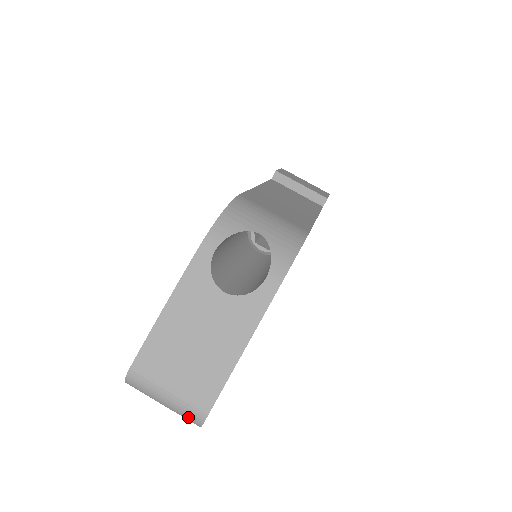
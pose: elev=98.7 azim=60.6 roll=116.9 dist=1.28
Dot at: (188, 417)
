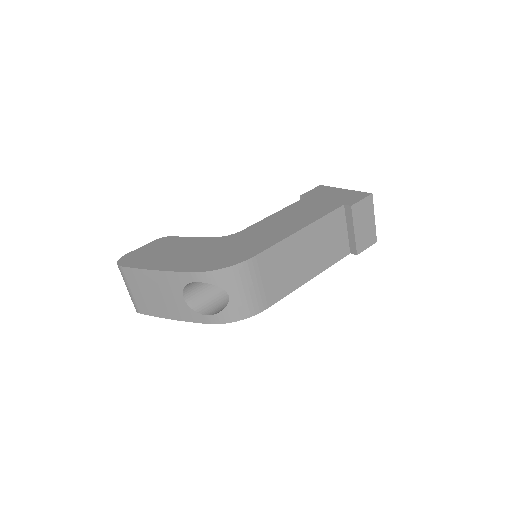
Dot at: occluded
